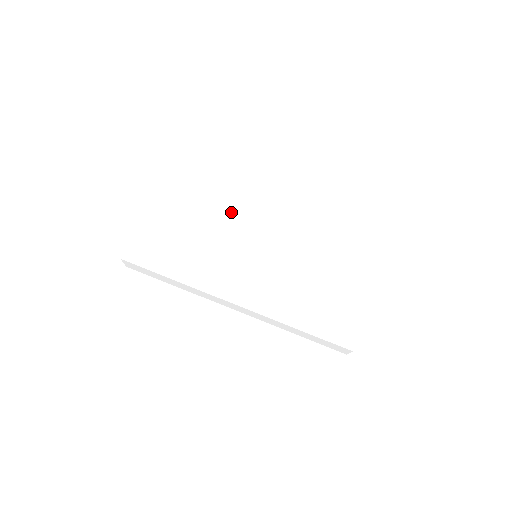
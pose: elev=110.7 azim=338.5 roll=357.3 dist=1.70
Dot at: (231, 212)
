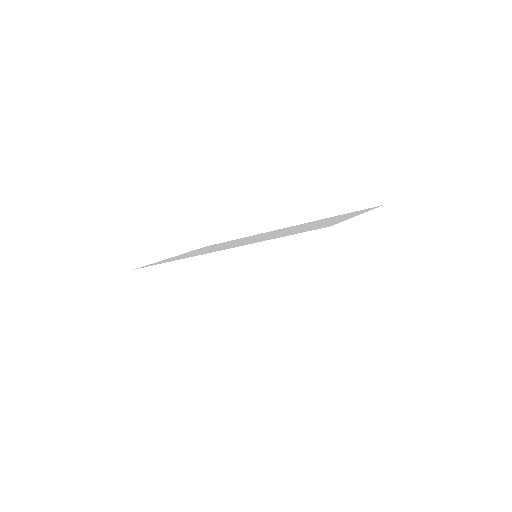
Dot at: occluded
